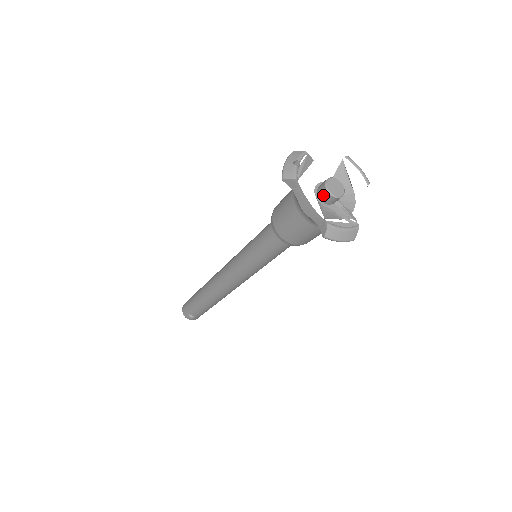
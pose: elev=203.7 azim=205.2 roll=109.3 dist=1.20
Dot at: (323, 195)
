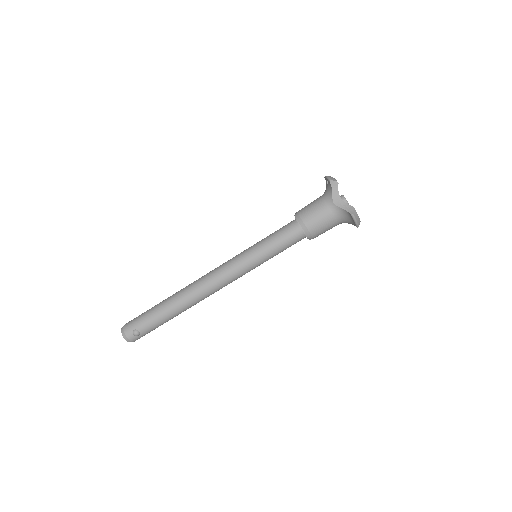
Dot at: occluded
